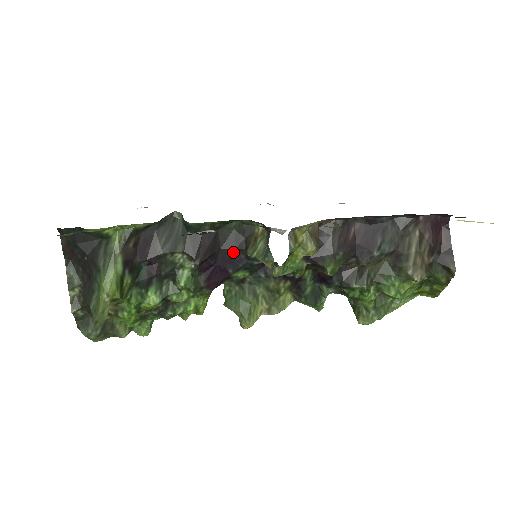
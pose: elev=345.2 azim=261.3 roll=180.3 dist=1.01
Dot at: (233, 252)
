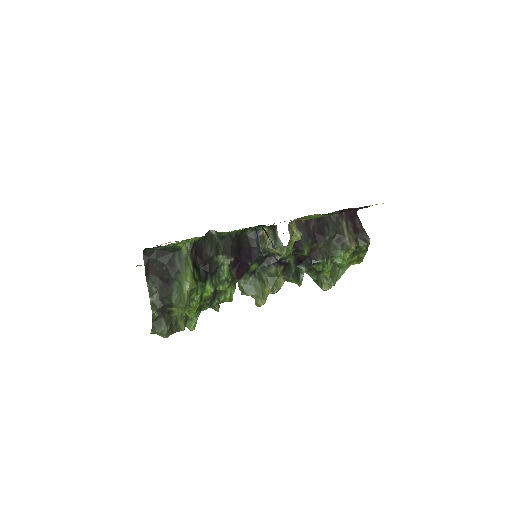
Dot at: (250, 250)
